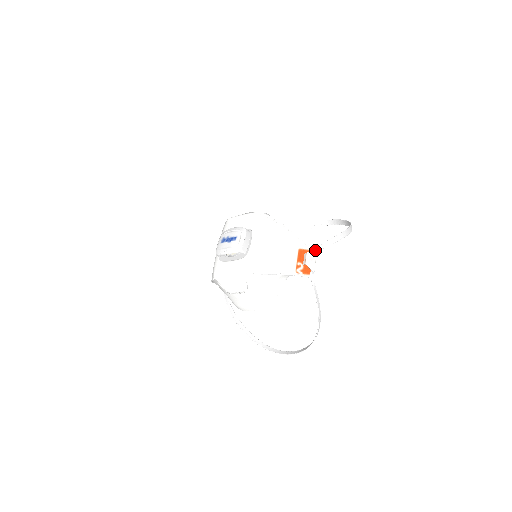
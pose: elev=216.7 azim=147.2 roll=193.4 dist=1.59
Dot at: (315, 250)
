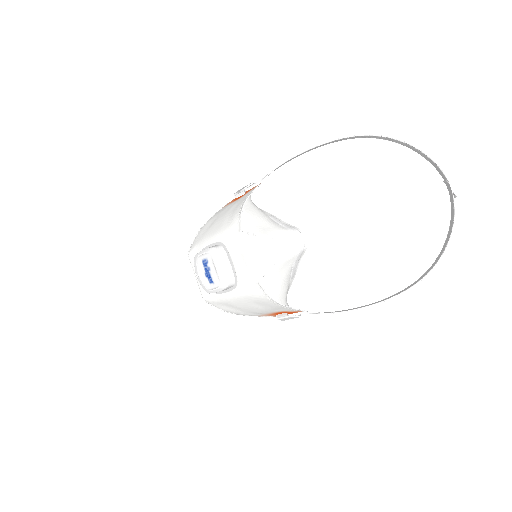
Dot at: (305, 312)
